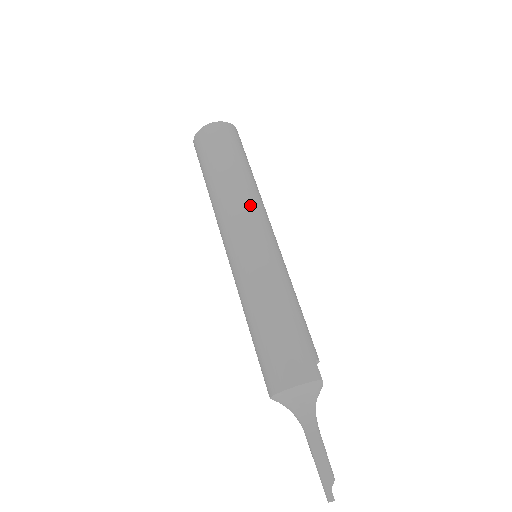
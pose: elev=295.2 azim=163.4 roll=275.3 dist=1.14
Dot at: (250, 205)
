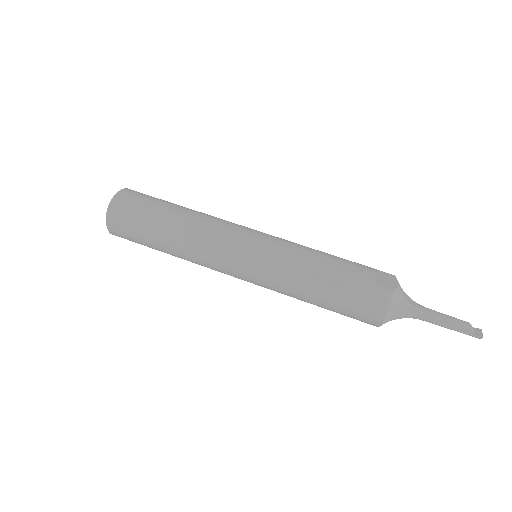
Dot at: (208, 245)
